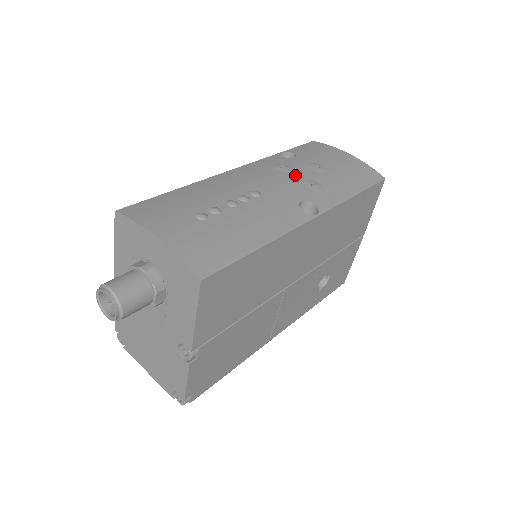
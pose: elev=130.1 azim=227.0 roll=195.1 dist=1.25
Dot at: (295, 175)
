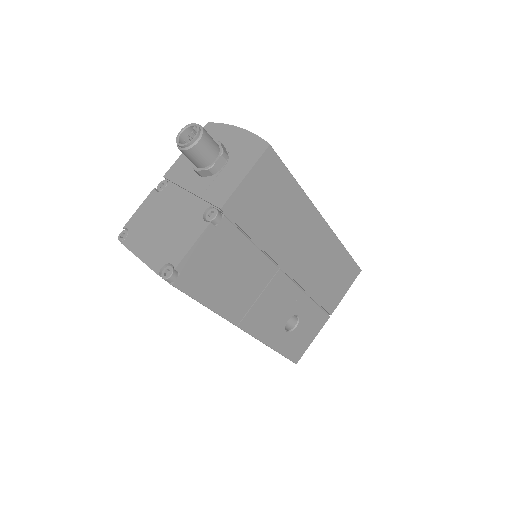
Dot at: occluded
